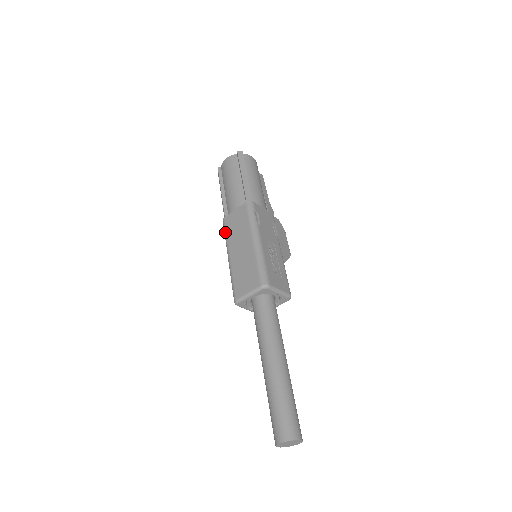
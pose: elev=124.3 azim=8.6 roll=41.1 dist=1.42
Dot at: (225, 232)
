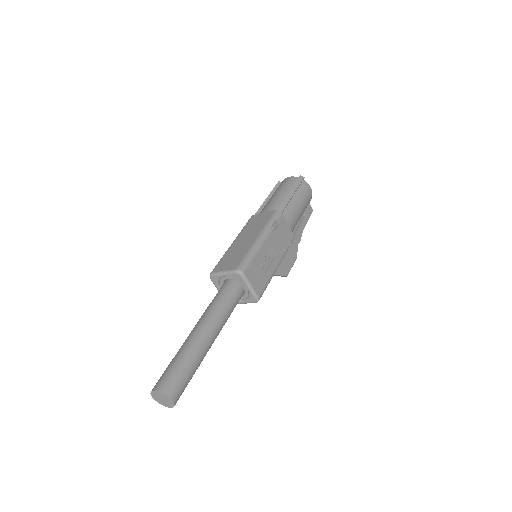
Dot at: (245, 225)
